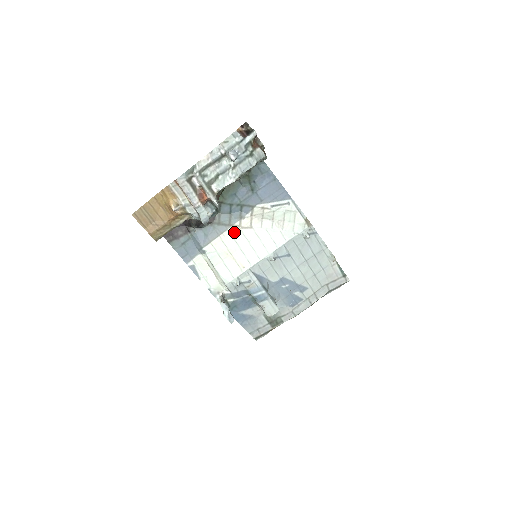
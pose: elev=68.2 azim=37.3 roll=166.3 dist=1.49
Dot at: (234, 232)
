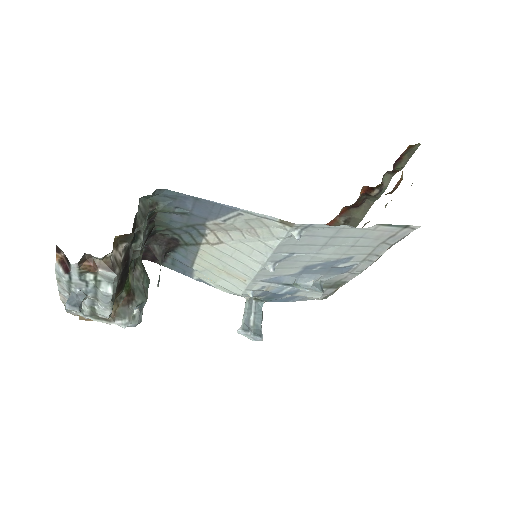
Dot at: (208, 250)
